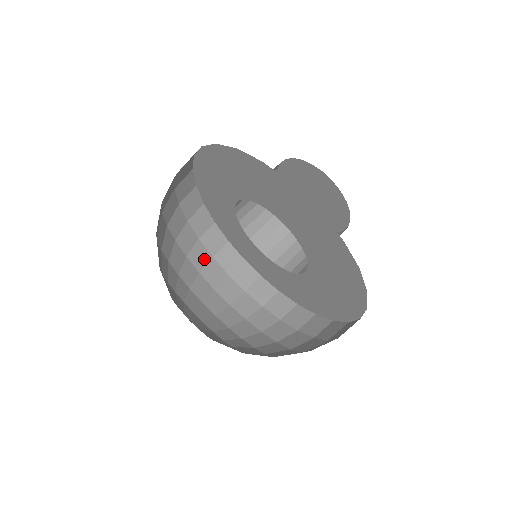
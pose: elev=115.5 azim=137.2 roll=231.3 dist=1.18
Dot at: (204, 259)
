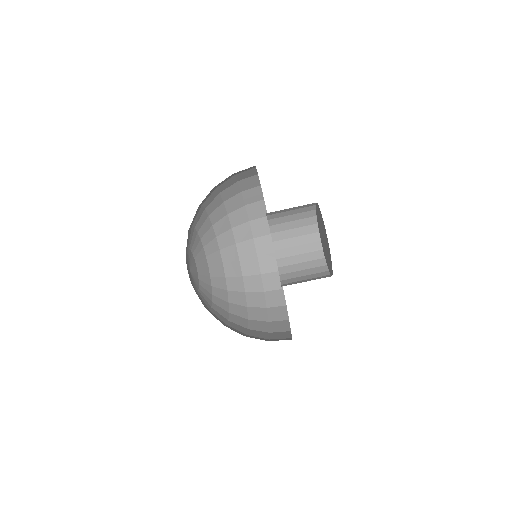
Dot at: (237, 205)
